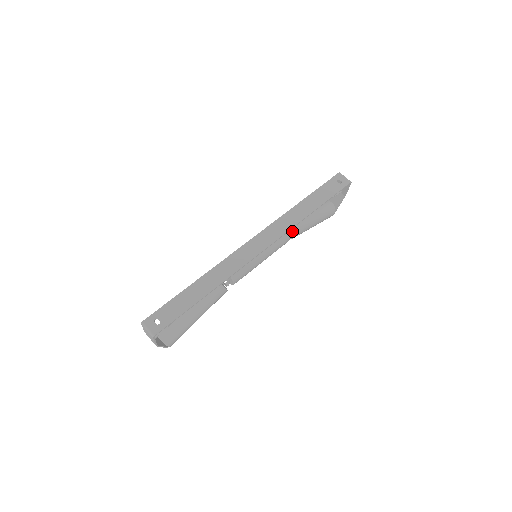
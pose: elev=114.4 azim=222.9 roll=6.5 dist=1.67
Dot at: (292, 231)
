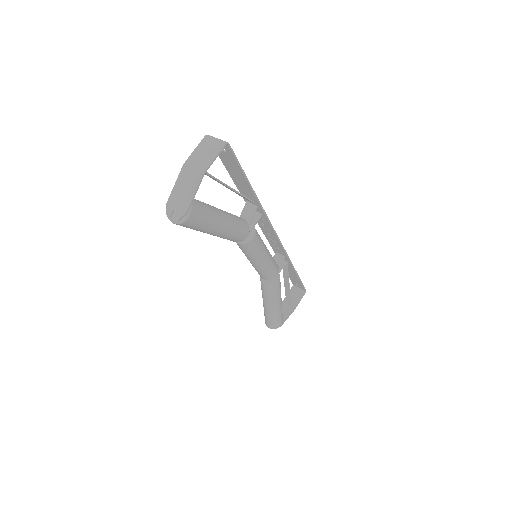
Dot at: occluded
